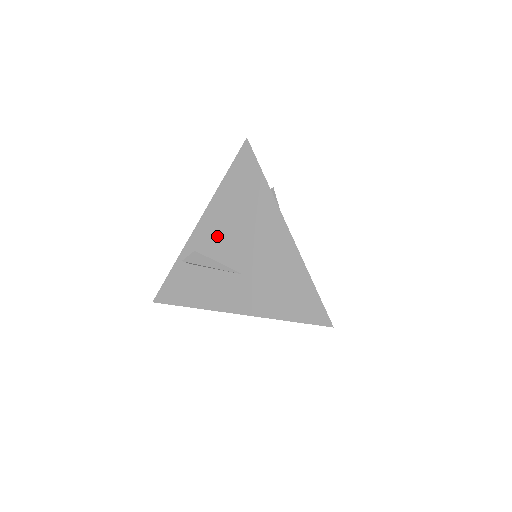
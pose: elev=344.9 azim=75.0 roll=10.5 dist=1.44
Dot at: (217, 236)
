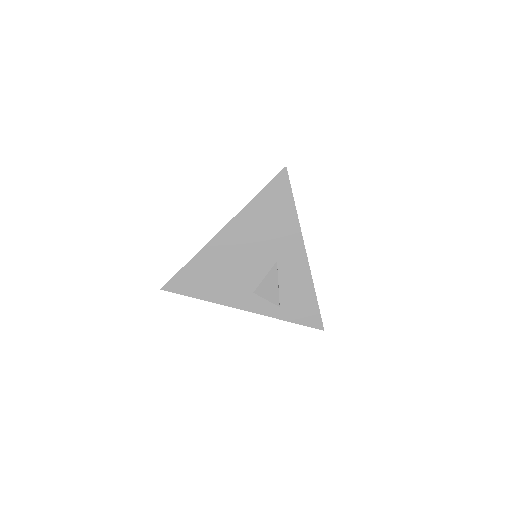
Dot at: occluded
